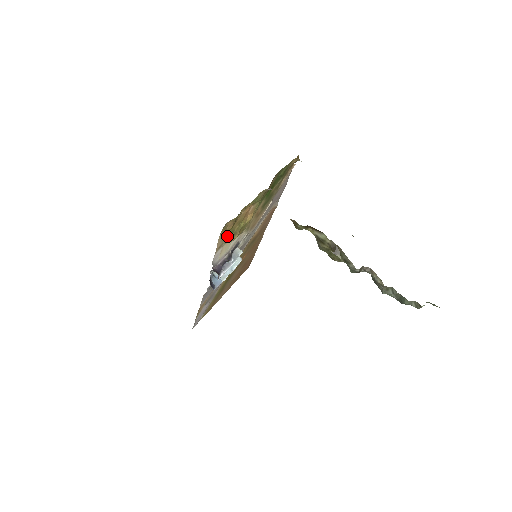
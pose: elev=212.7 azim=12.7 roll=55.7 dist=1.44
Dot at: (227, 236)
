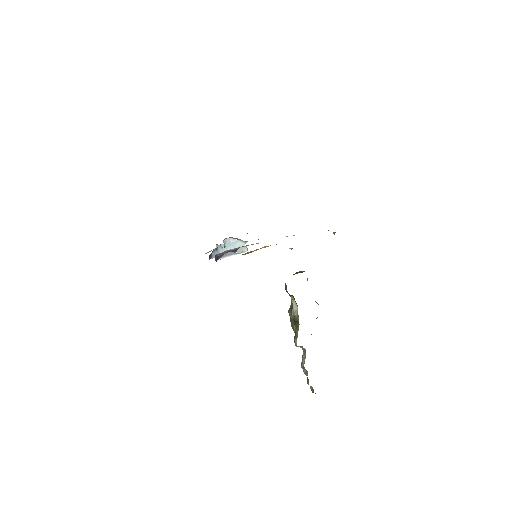
Dot at: occluded
